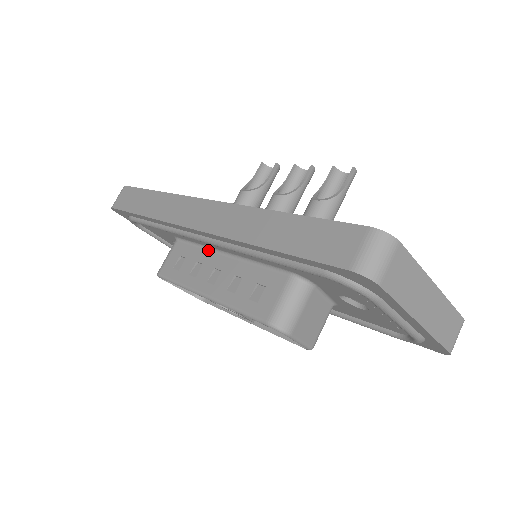
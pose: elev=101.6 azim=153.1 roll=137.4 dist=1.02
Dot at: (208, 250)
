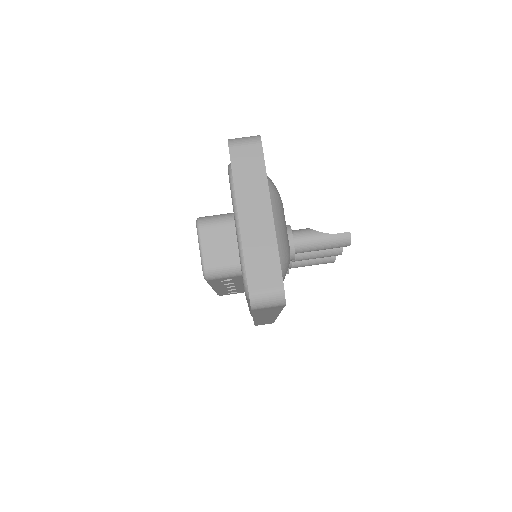
Dot at: occluded
